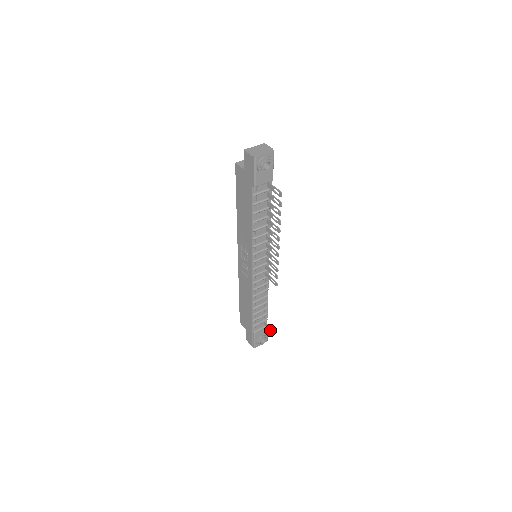
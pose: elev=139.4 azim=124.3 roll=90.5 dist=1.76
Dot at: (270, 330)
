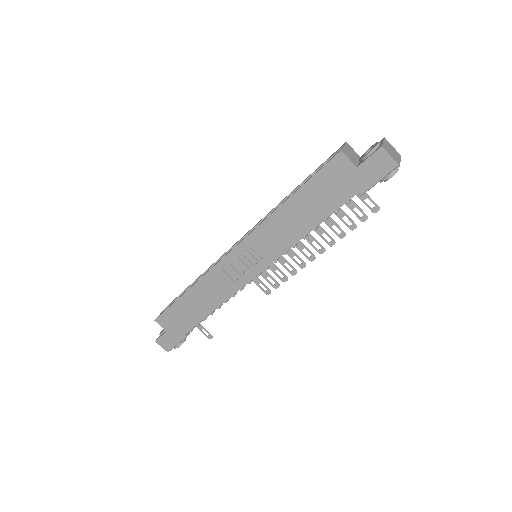
Dot at: occluded
